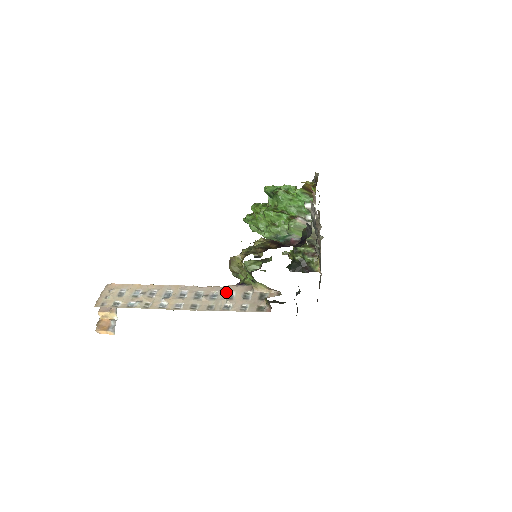
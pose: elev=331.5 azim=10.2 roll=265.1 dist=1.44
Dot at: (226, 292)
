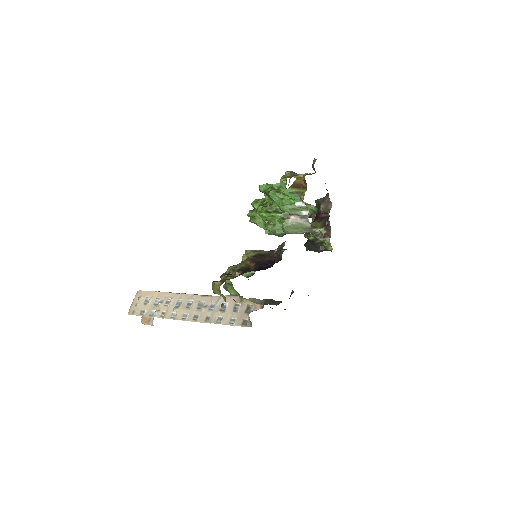
Dot at: (221, 303)
